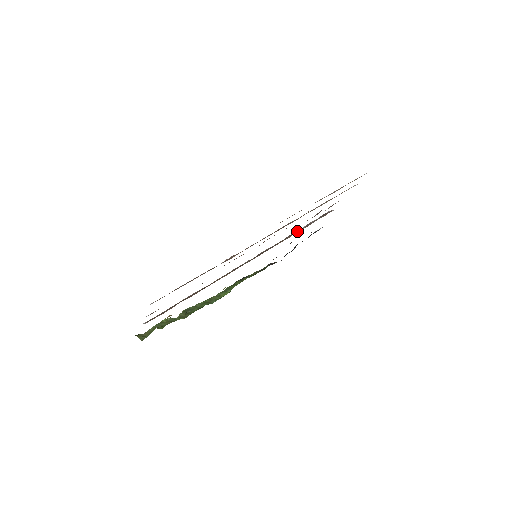
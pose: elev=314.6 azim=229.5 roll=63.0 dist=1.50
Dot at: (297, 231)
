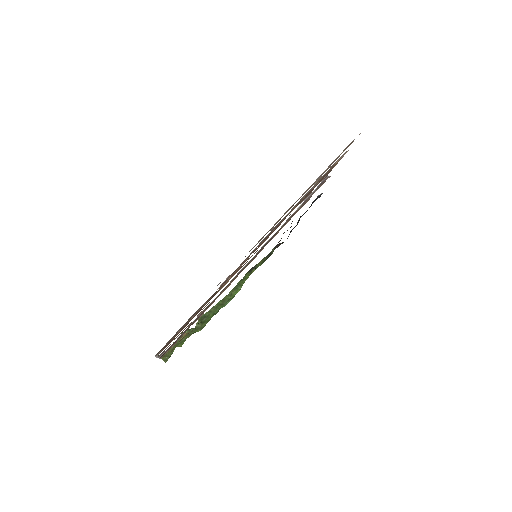
Dot at: (295, 212)
